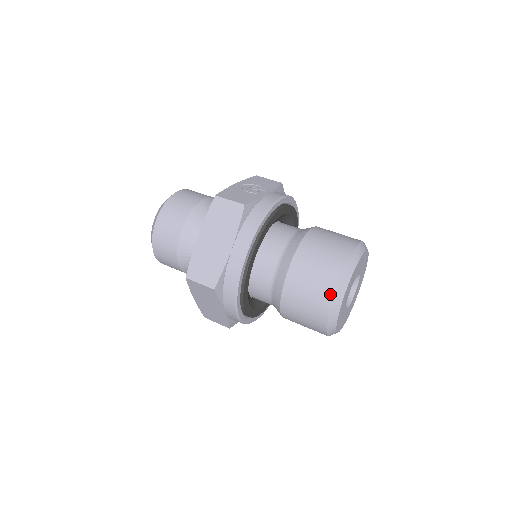
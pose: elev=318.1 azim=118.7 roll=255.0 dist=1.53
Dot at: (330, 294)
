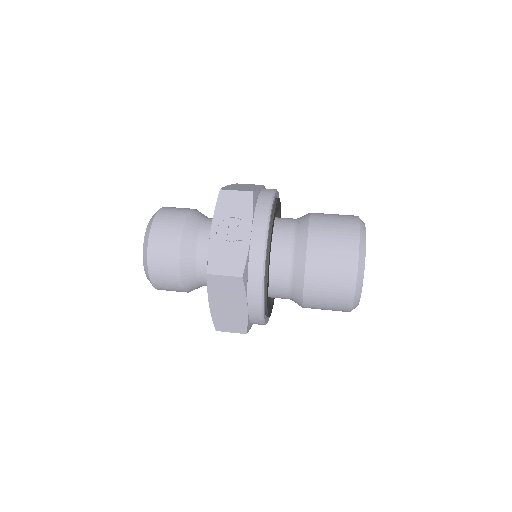
Dot at: (348, 305)
